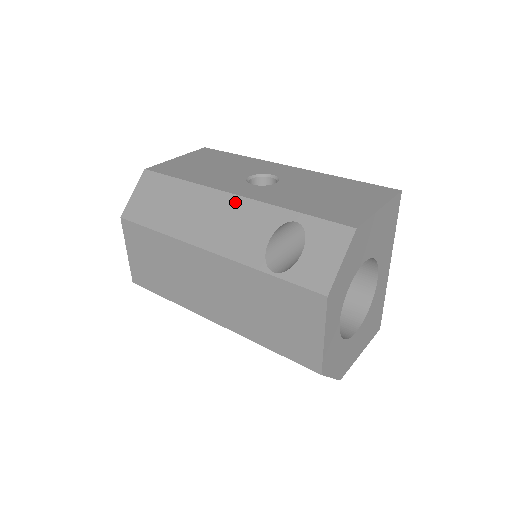
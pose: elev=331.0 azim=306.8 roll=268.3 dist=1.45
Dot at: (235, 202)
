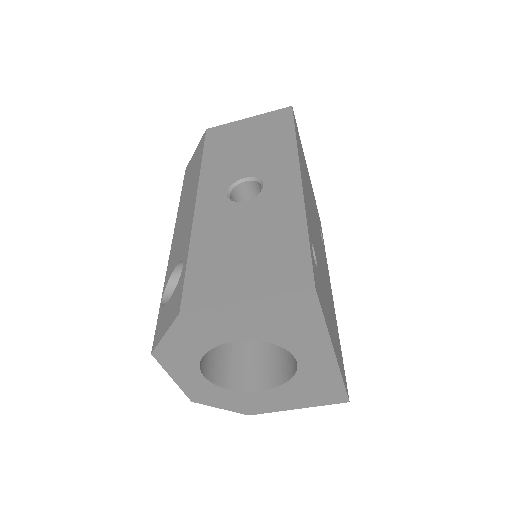
Dot at: (192, 210)
